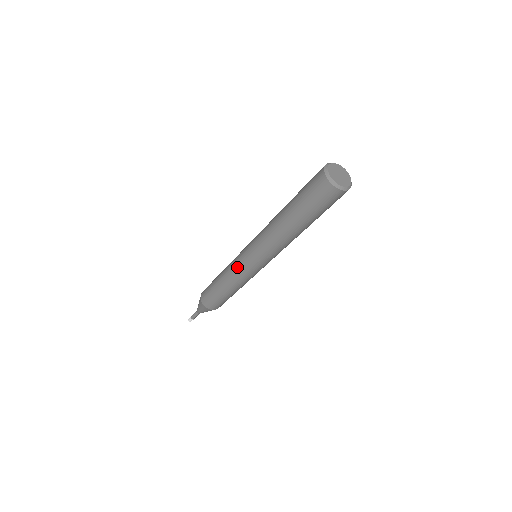
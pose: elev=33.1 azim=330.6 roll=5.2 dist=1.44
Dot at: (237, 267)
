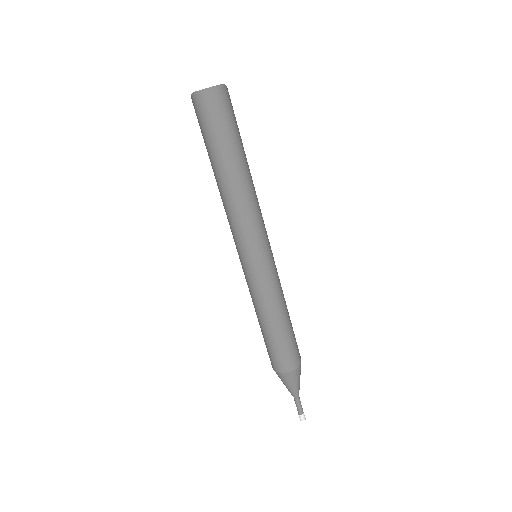
Dot at: (253, 283)
